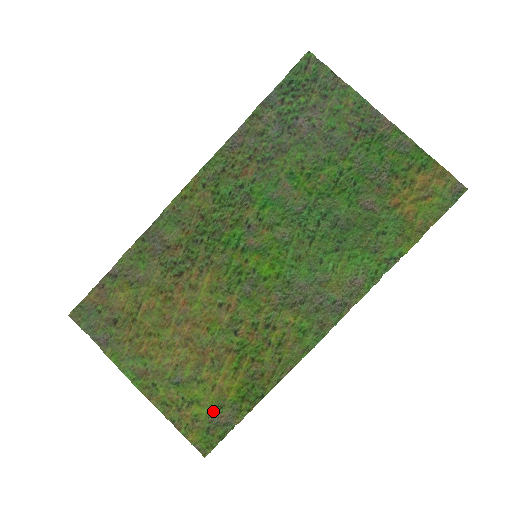
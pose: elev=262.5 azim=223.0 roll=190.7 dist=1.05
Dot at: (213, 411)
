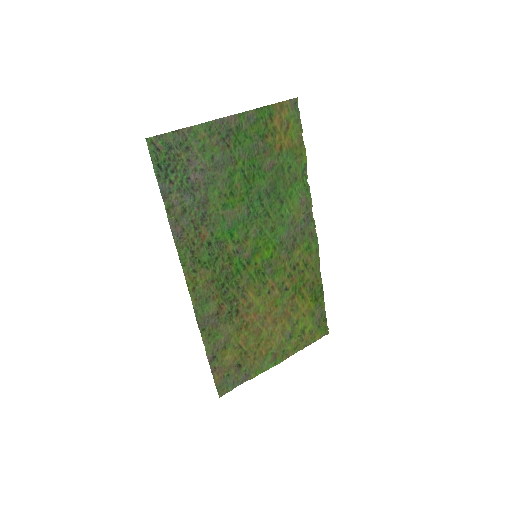
Dot at: (313, 320)
